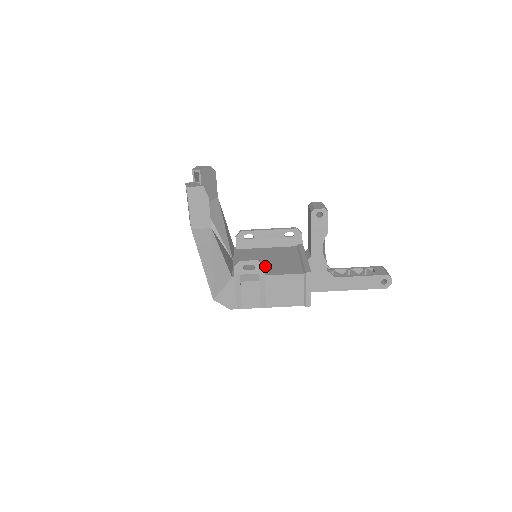
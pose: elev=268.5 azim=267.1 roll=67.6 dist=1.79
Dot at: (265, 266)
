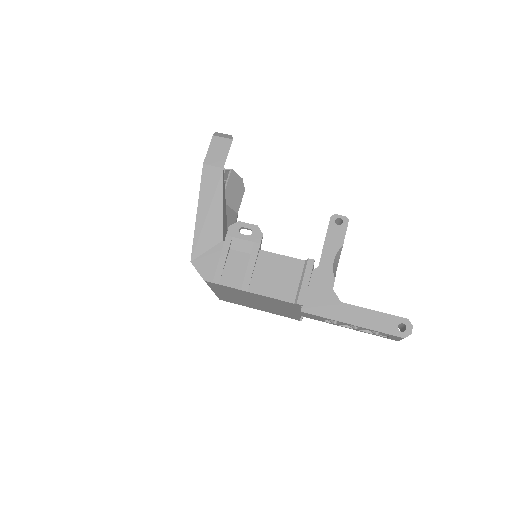
Dot at: occluded
